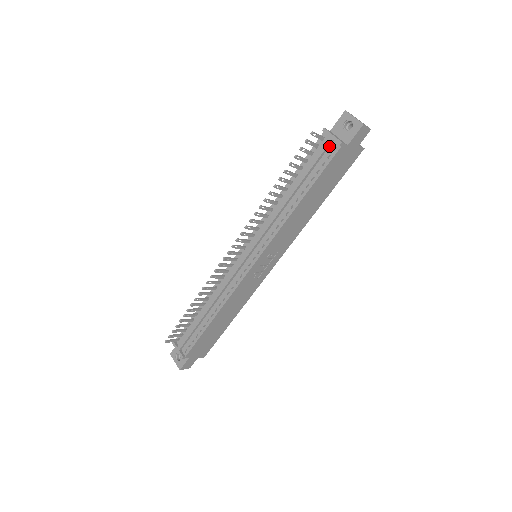
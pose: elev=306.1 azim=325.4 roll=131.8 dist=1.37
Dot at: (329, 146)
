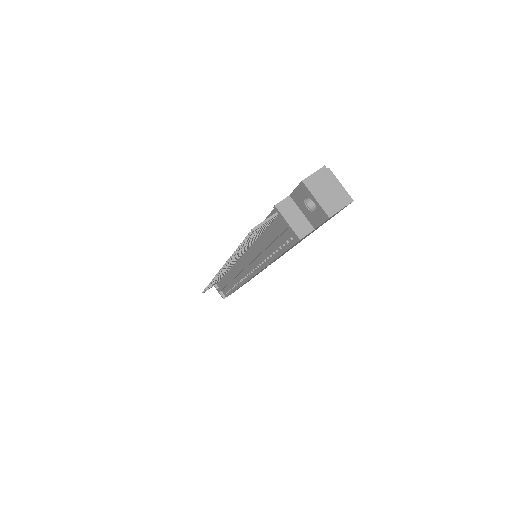
Dot at: occluded
